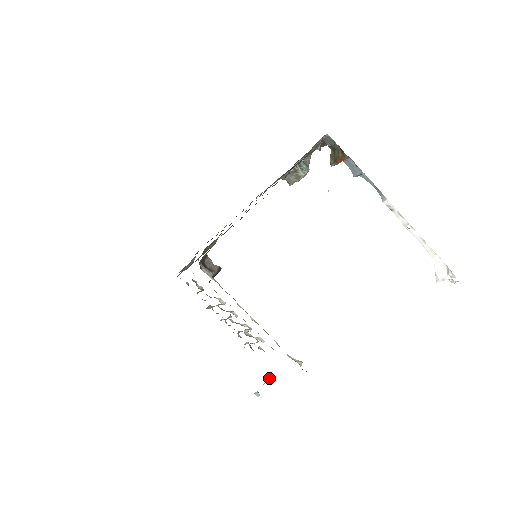
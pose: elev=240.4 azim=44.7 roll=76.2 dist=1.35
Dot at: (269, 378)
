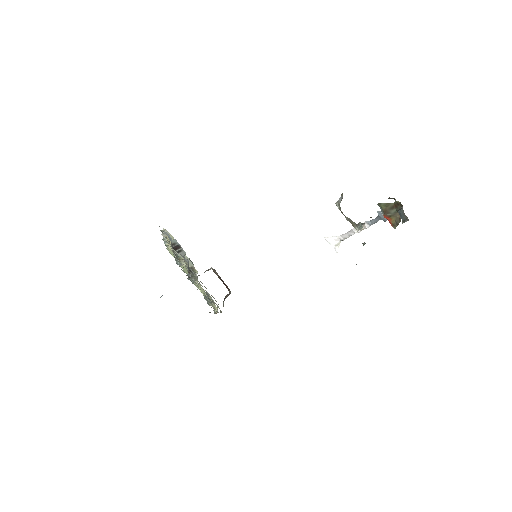
Dot at: occluded
